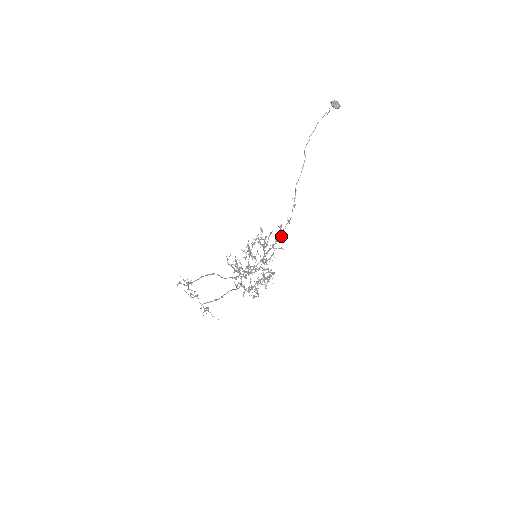
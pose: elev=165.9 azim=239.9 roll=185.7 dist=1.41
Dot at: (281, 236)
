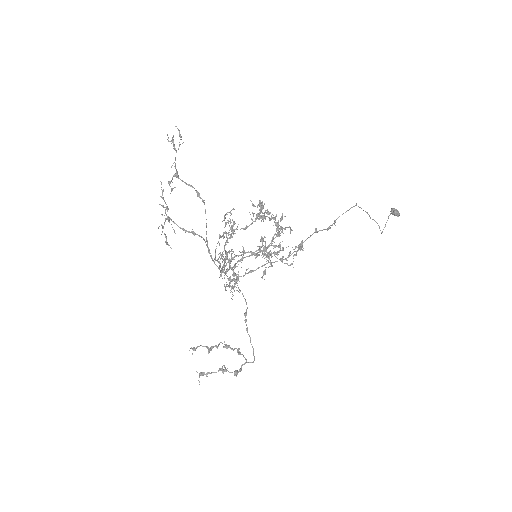
Dot at: (298, 249)
